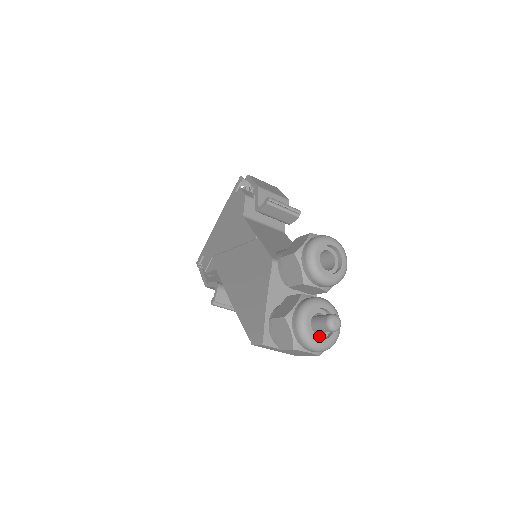
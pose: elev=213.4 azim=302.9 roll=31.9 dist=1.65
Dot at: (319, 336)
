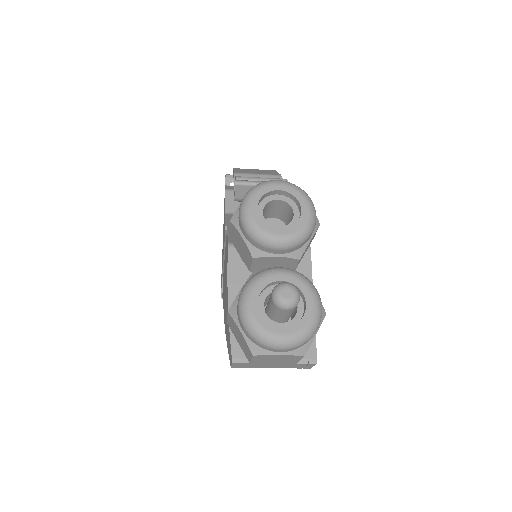
Dot at: (284, 324)
